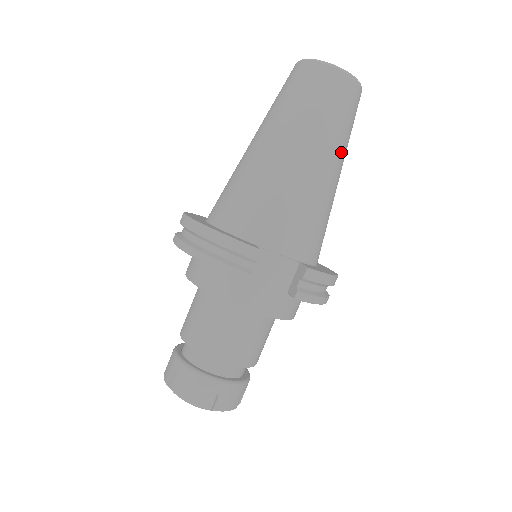
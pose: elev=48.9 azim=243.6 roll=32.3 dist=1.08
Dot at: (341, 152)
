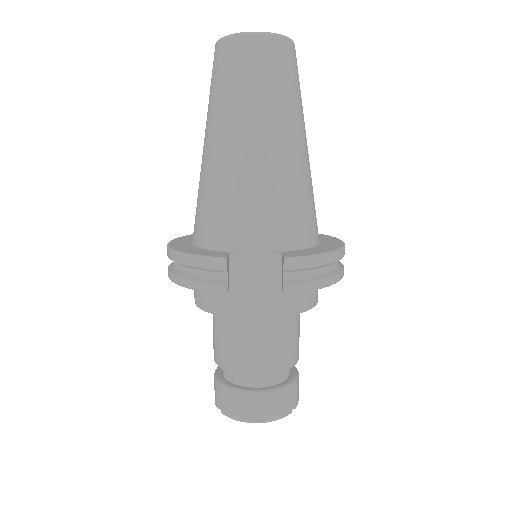
Dot at: (289, 118)
